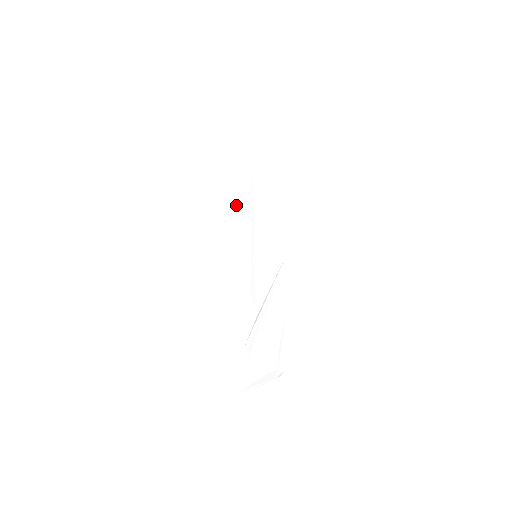
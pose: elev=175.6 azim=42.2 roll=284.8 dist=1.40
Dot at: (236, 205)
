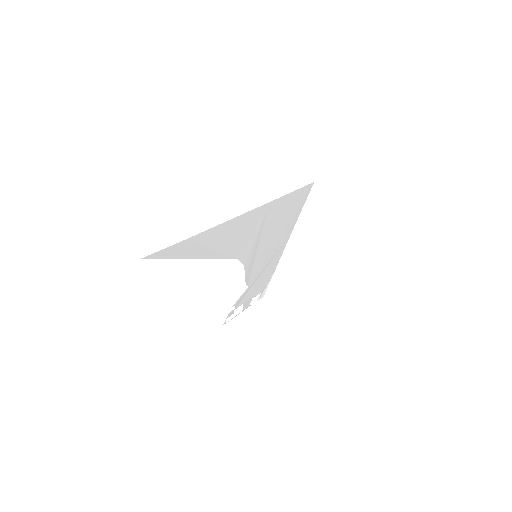
Dot at: (243, 237)
